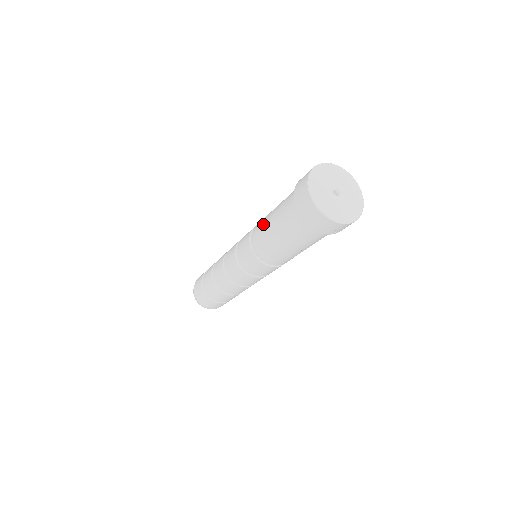
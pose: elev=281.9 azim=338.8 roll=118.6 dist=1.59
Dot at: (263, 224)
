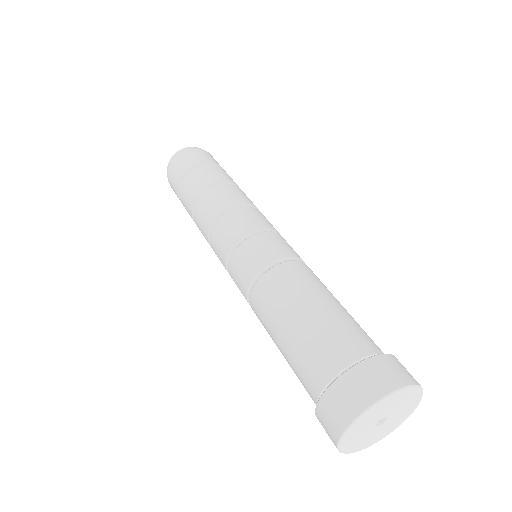
Dot at: (270, 317)
